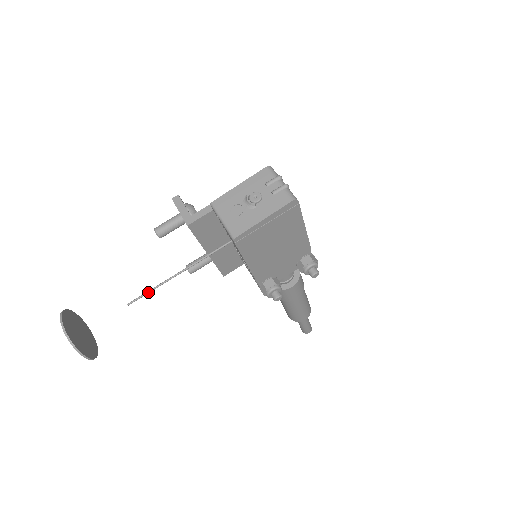
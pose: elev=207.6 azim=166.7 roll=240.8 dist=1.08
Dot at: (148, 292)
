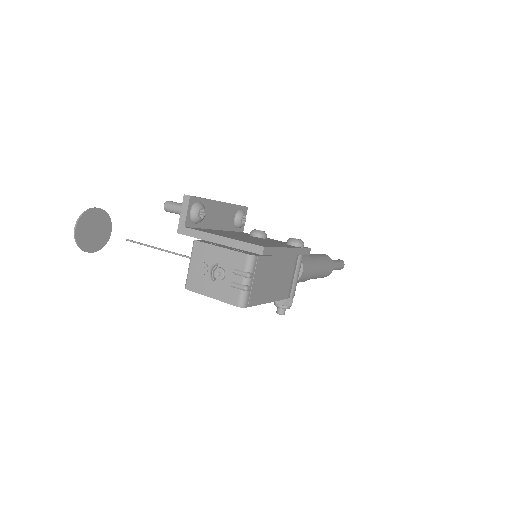
Dot at: (140, 244)
